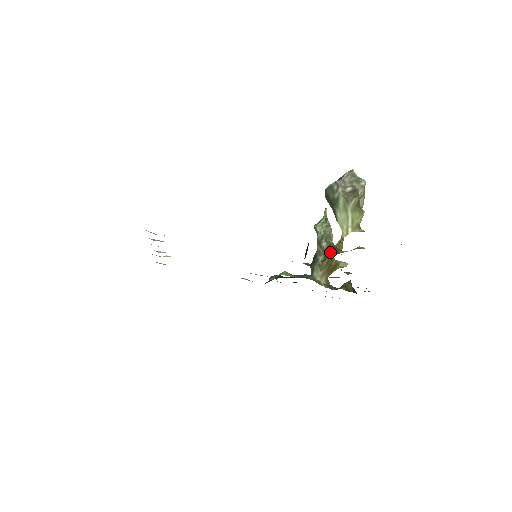
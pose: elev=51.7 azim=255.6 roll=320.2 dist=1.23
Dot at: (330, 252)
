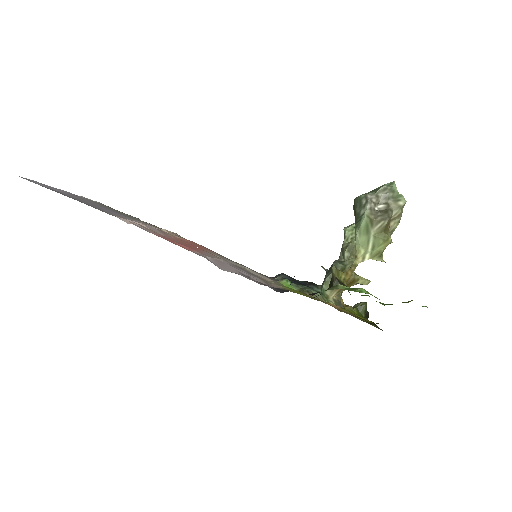
Dot at: (330, 281)
